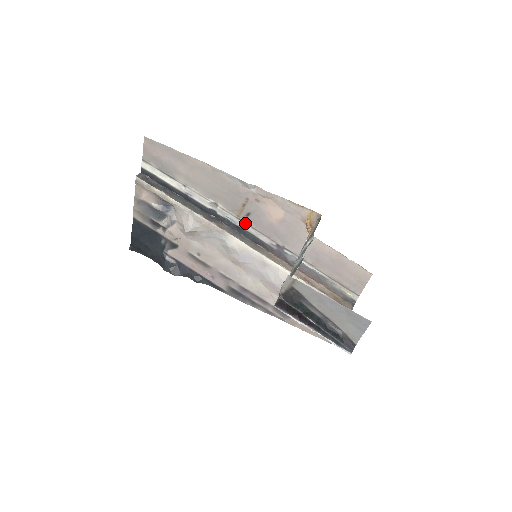
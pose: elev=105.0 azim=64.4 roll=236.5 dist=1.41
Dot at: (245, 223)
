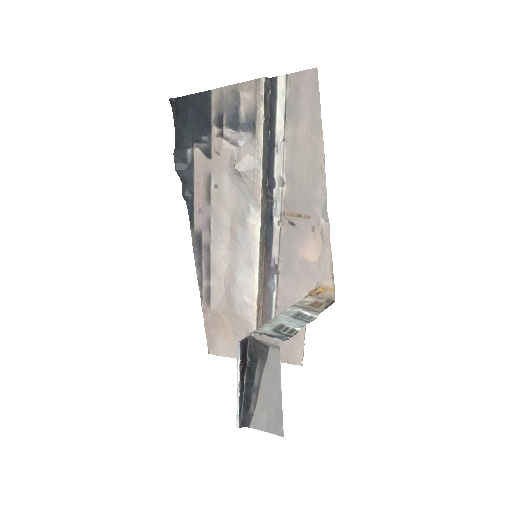
Dot at: (280, 223)
